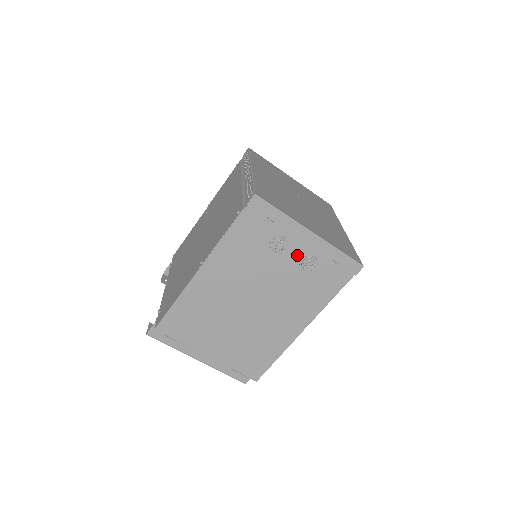
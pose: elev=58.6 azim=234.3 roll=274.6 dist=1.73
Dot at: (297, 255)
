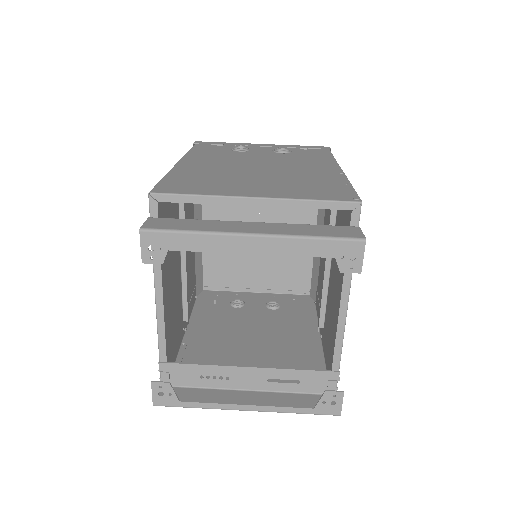
Dot at: (266, 151)
